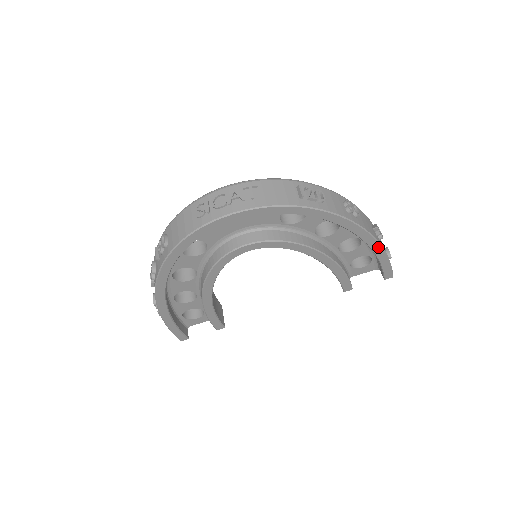
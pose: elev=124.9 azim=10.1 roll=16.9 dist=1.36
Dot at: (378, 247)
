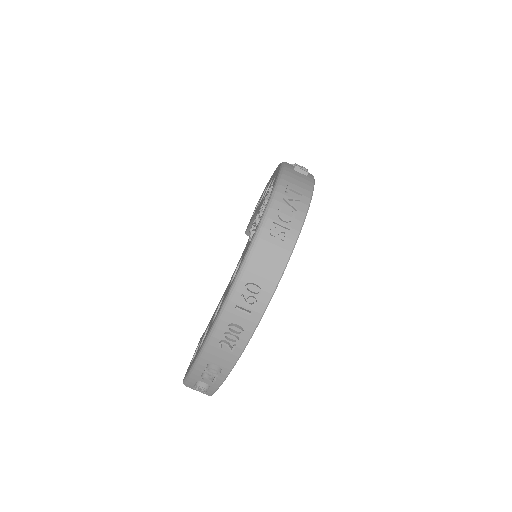
Dot at: occluded
